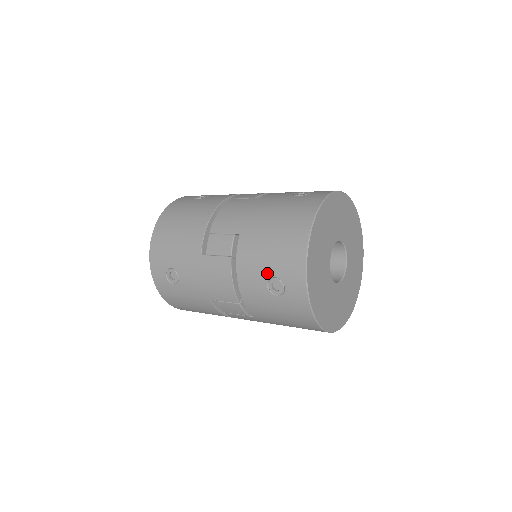
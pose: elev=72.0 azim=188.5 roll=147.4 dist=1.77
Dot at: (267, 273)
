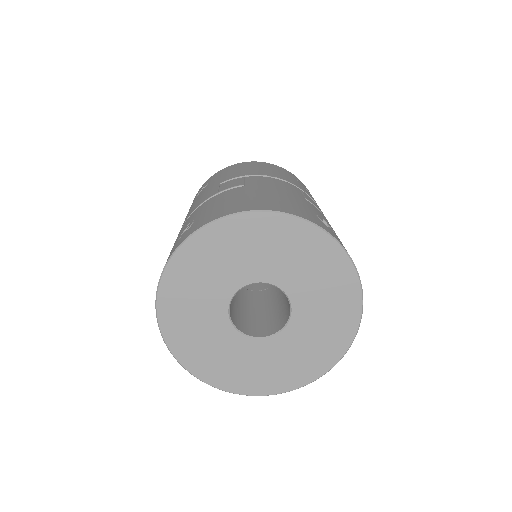
Dot at: (199, 215)
